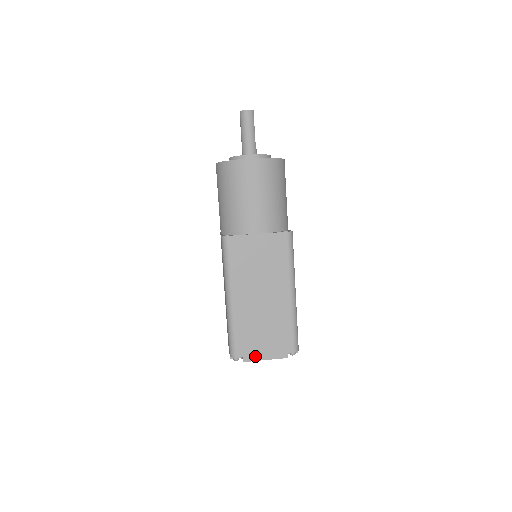
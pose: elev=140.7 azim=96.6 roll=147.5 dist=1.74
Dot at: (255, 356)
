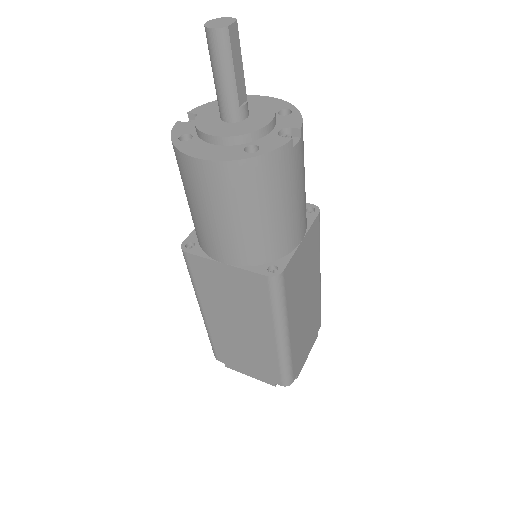
Dot at: (238, 368)
